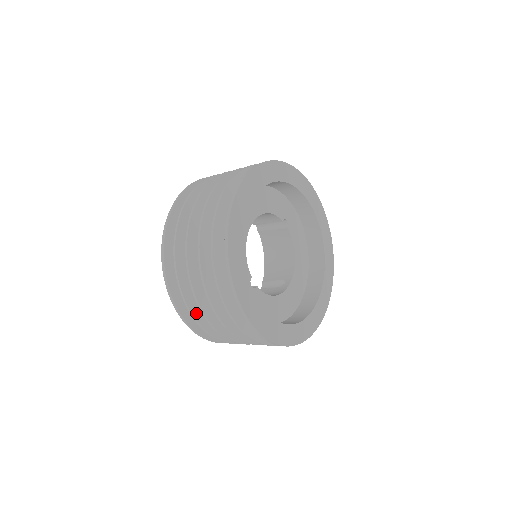
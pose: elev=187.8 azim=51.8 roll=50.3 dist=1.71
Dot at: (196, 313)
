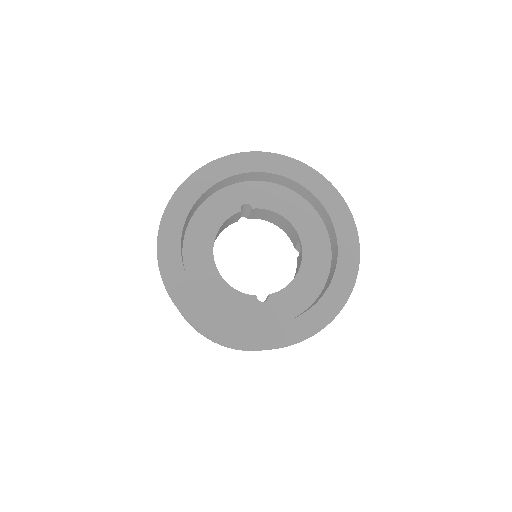
Dot at: occluded
